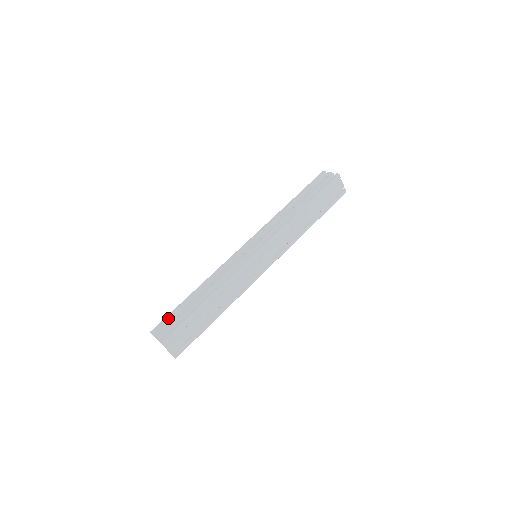
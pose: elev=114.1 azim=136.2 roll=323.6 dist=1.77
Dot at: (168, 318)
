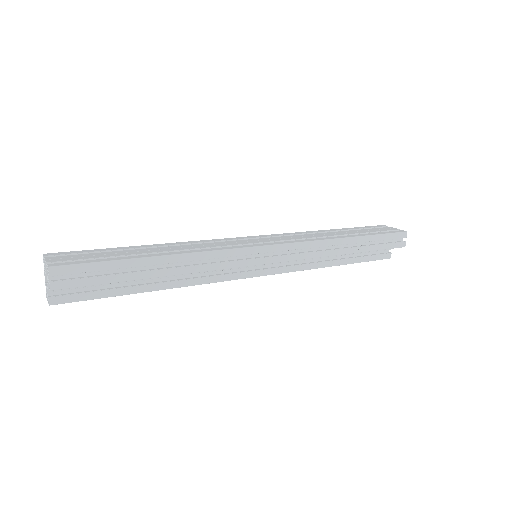
Dot at: occluded
